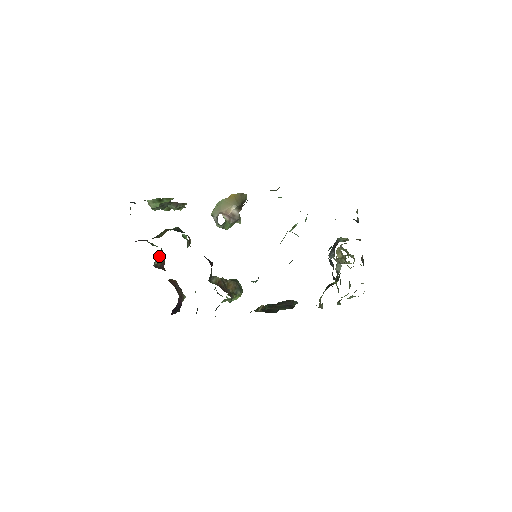
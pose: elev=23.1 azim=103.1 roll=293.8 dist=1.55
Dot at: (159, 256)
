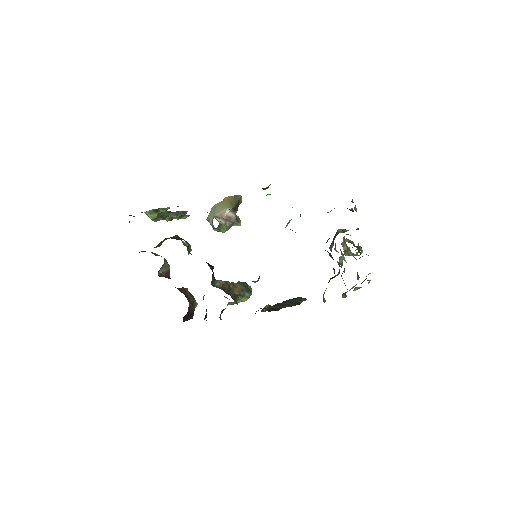
Dot at: (163, 265)
